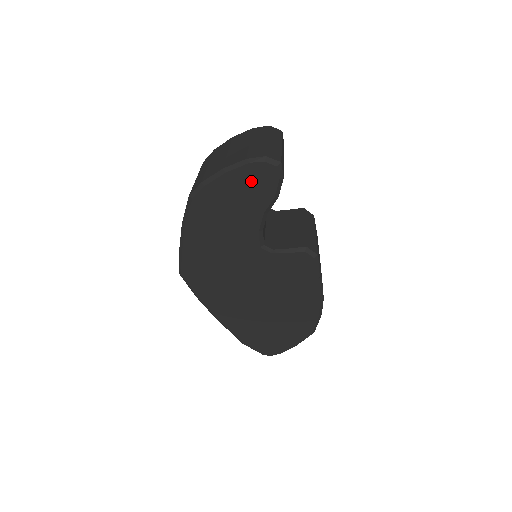
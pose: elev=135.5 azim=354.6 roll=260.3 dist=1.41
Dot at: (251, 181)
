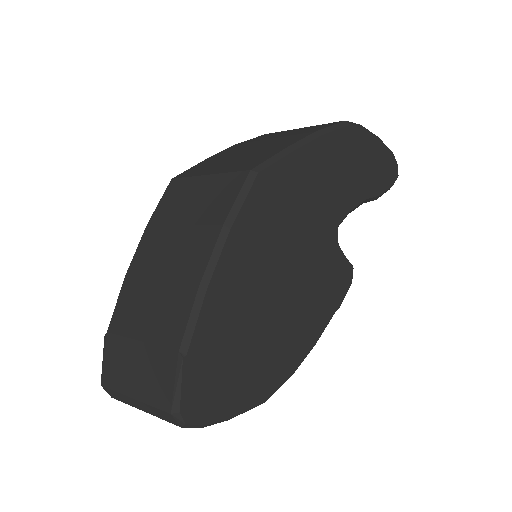
Dot at: (383, 165)
